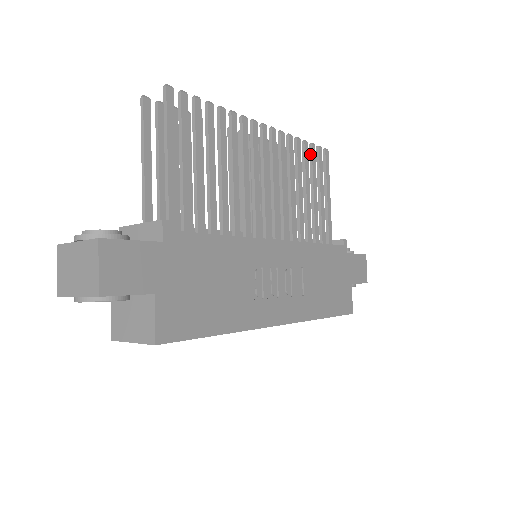
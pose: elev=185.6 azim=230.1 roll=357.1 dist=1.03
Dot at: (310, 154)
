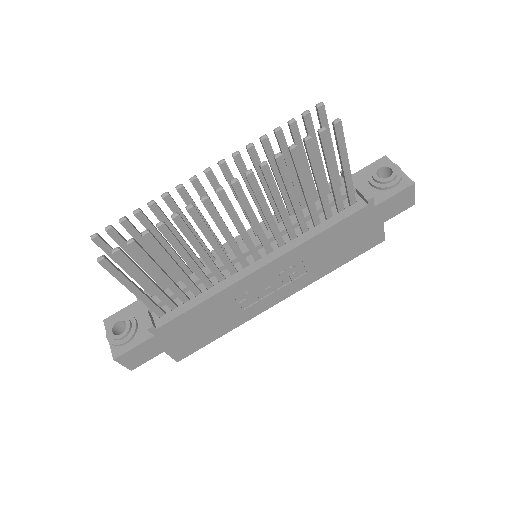
Dot at: (306, 150)
